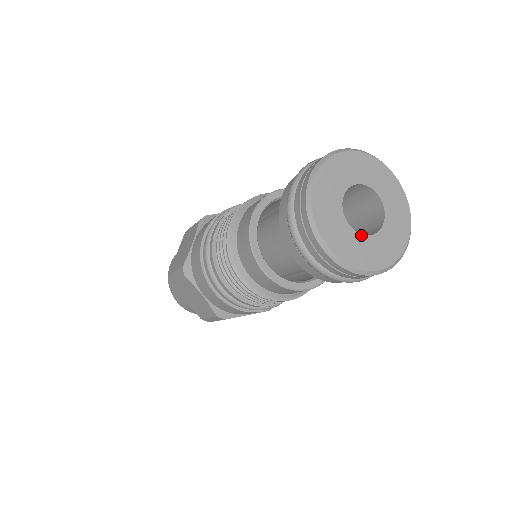
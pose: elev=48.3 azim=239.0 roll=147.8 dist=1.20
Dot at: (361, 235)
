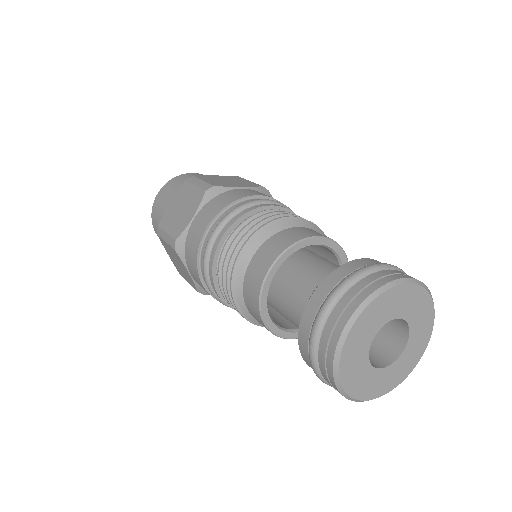
Dot at: (376, 369)
